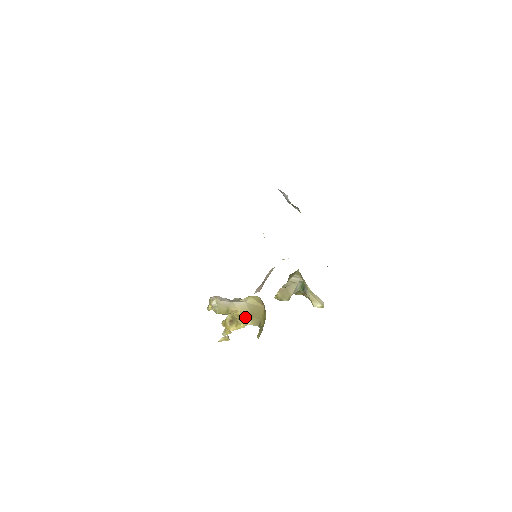
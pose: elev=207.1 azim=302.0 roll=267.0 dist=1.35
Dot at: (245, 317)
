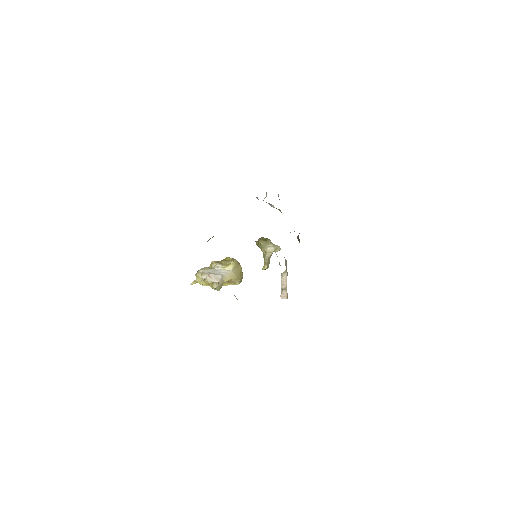
Dot at: (234, 281)
